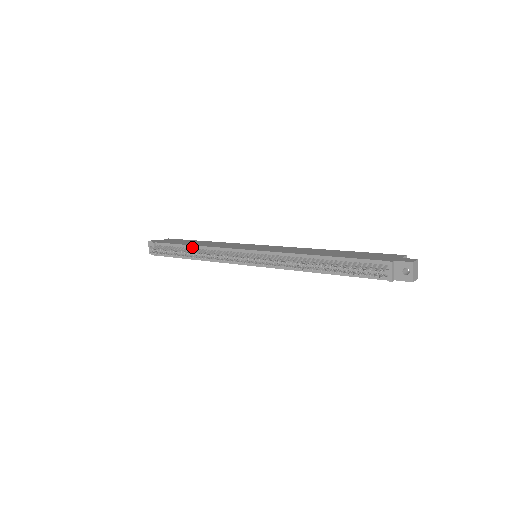
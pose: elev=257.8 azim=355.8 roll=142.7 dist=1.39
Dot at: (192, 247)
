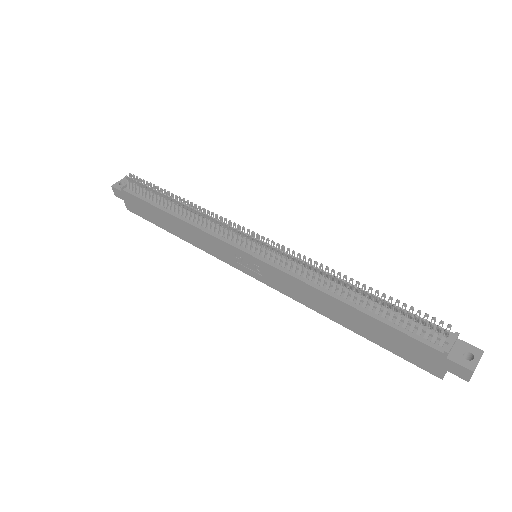
Dot at: occluded
